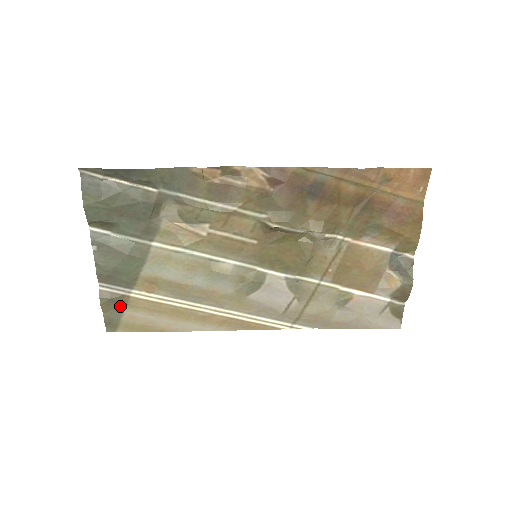
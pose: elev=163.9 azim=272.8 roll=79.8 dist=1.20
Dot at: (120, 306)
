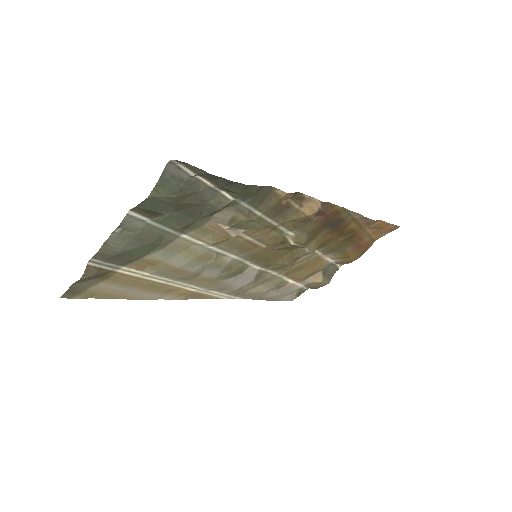
Dot at: (98, 279)
